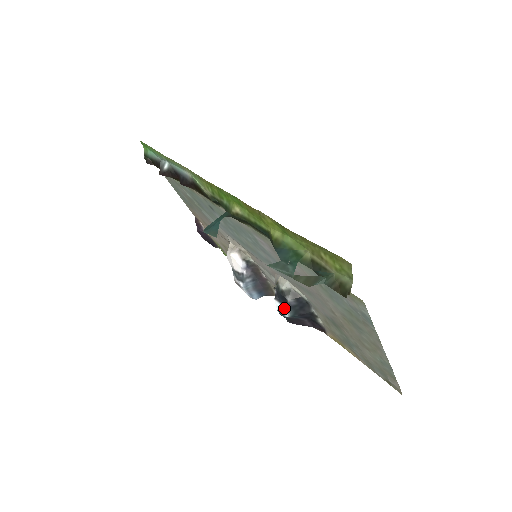
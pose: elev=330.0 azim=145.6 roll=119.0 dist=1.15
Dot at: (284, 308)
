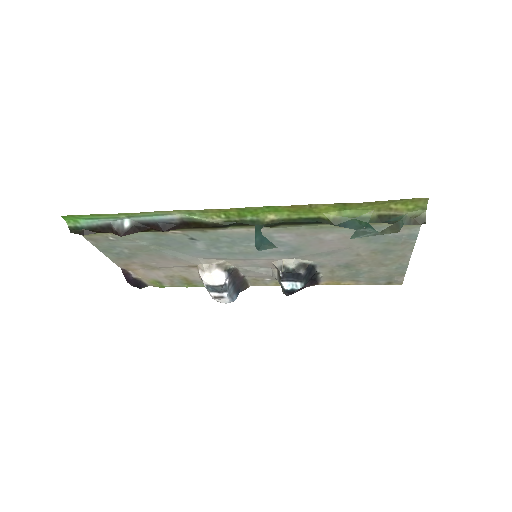
Dot at: (296, 283)
